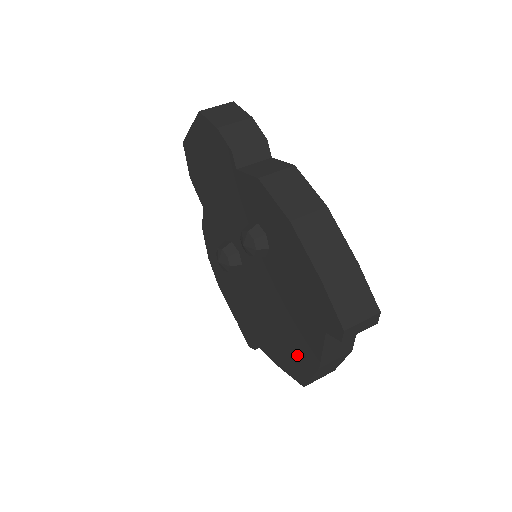
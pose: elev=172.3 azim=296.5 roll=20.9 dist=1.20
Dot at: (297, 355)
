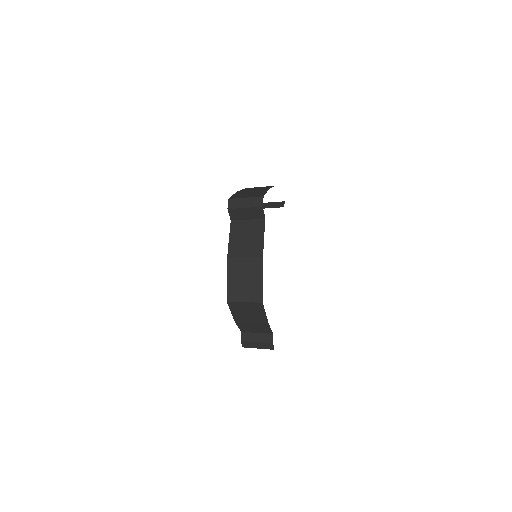
Dot at: occluded
